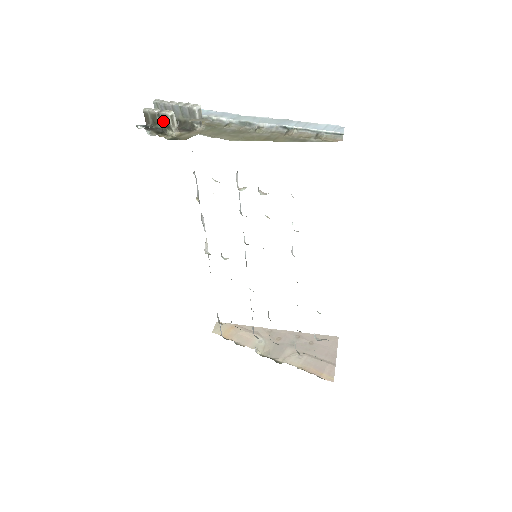
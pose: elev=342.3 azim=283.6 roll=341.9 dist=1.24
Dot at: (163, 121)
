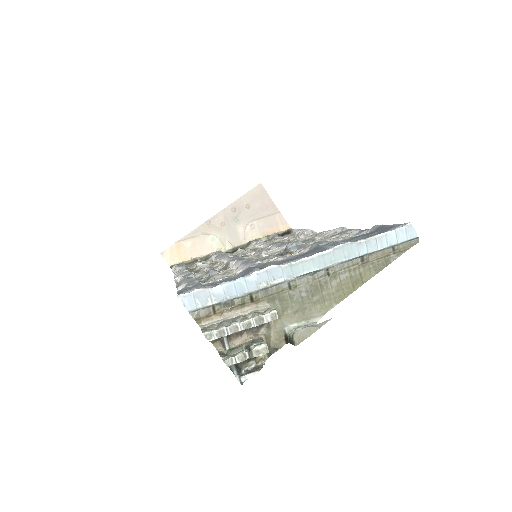
Dot at: (255, 354)
